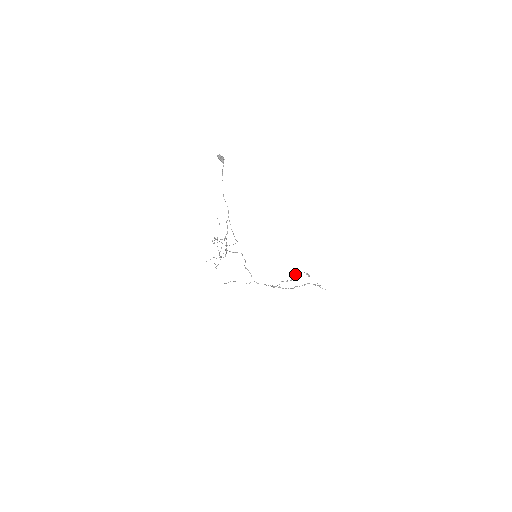
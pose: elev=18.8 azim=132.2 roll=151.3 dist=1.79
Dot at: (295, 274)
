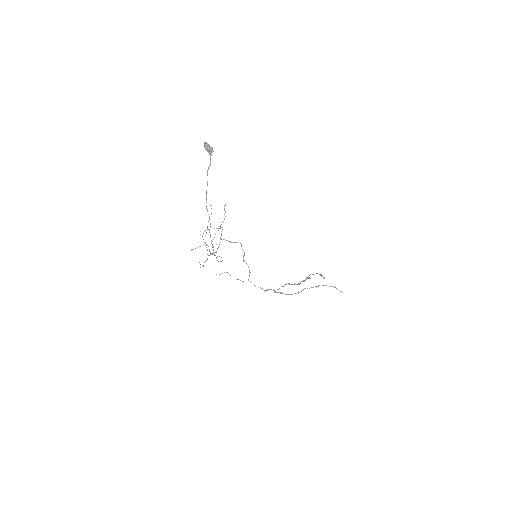
Dot at: (305, 279)
